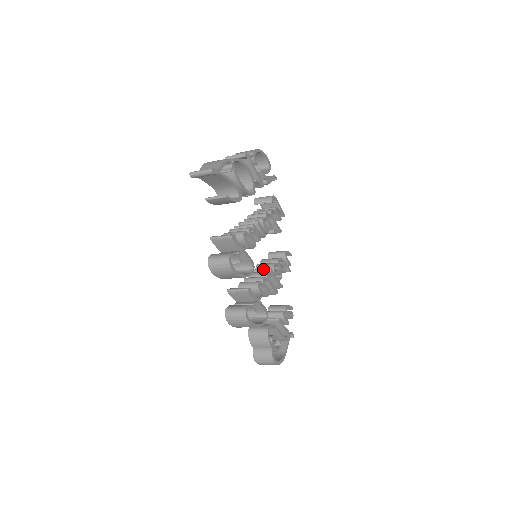
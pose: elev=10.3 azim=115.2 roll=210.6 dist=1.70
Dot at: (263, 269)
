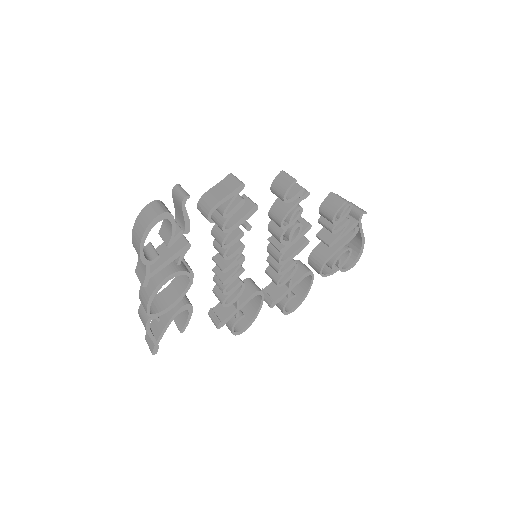
Dot at: (274, 247)
